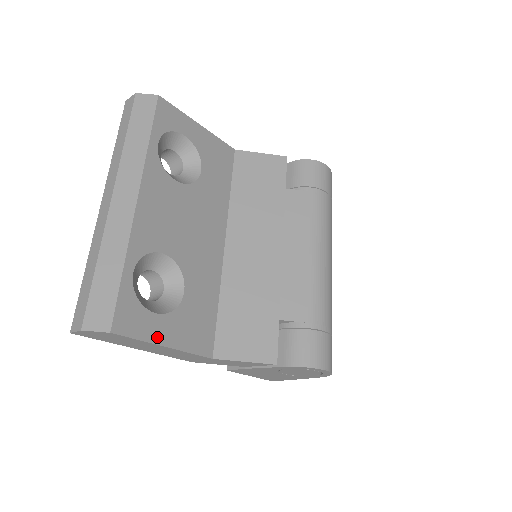
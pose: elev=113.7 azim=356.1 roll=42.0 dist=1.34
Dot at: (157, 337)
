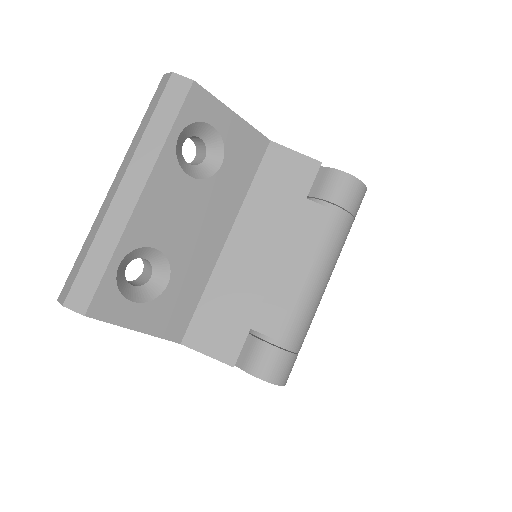
Dot at: (129, 322)
